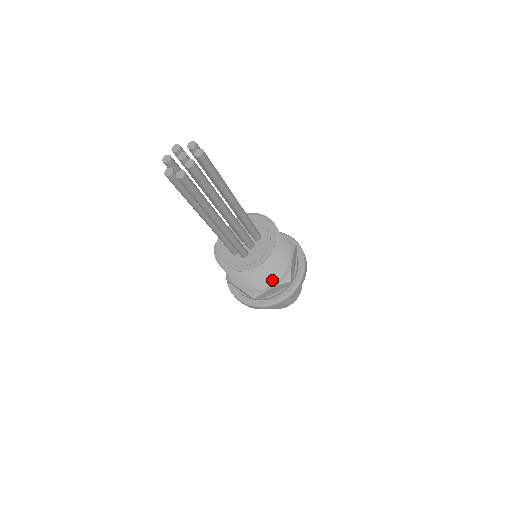
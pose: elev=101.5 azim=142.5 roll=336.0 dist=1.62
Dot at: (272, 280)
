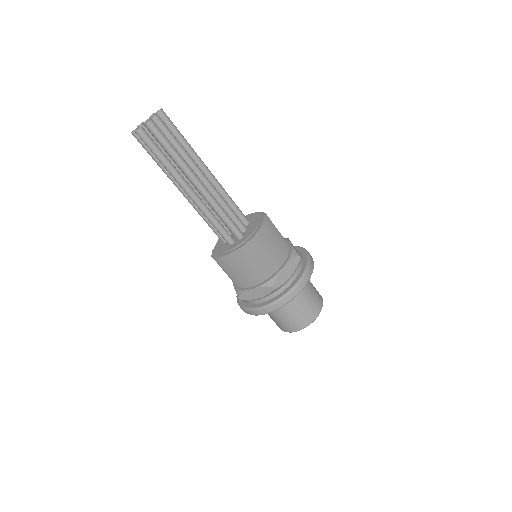
Dot at: (279, 256)
